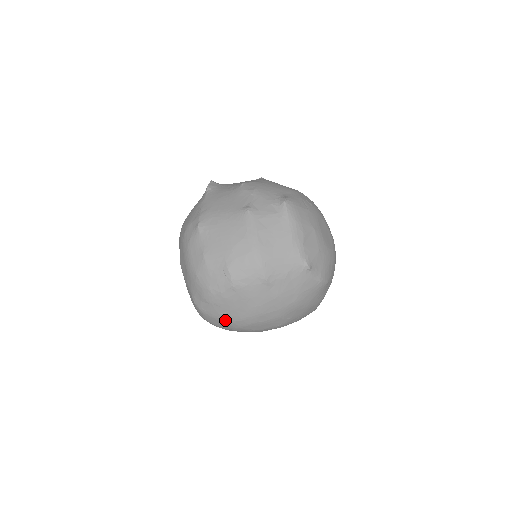
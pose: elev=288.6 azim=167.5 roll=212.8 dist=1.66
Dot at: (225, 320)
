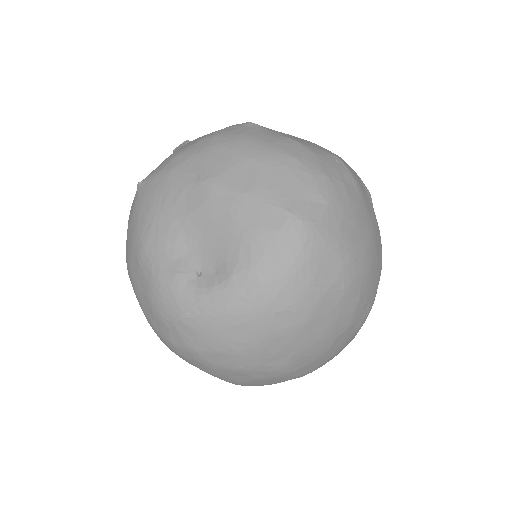
Dot at: (345, 248)
